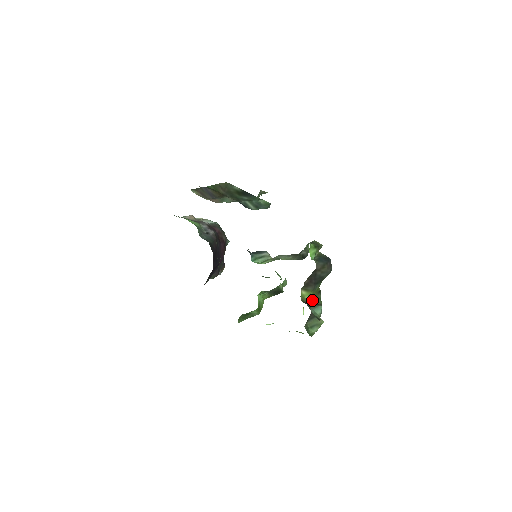
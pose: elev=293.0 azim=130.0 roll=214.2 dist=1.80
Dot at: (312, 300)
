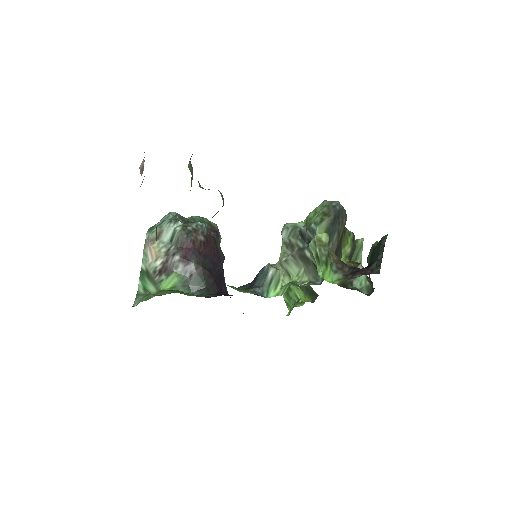
Dot at: (344, 254)
